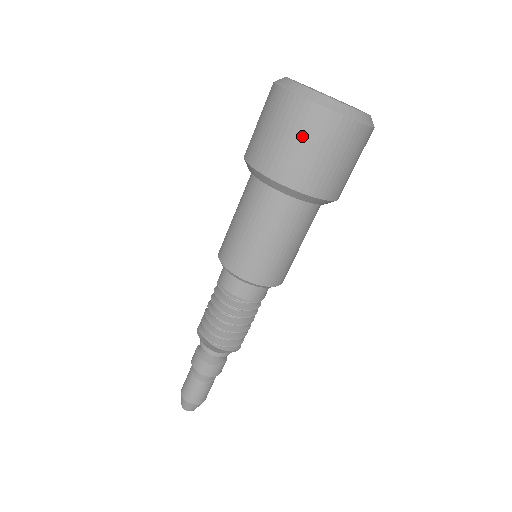
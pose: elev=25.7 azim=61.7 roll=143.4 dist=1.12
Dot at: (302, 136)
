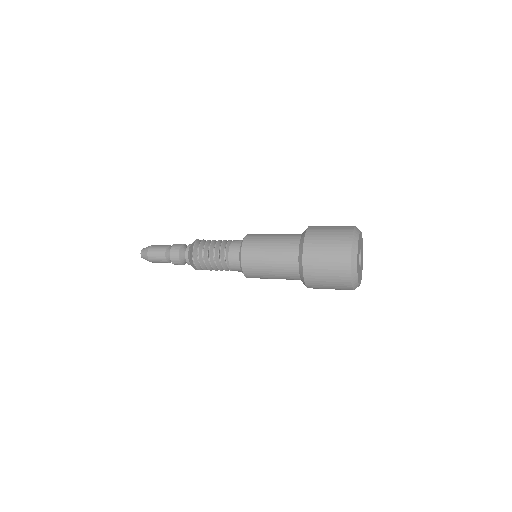
Dot at: (334, 285)
